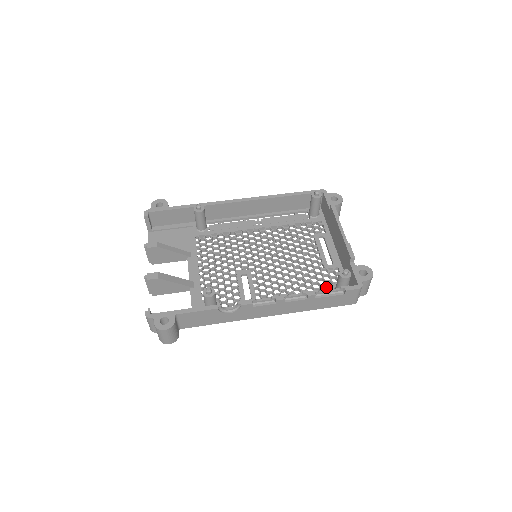
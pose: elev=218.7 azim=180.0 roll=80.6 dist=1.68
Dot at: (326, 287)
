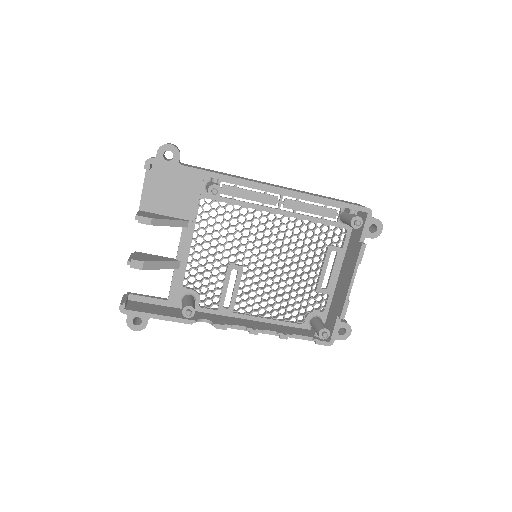
Dot at: (306, 311)
